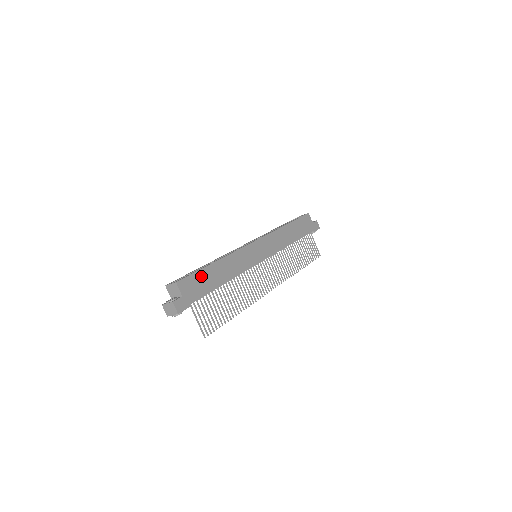
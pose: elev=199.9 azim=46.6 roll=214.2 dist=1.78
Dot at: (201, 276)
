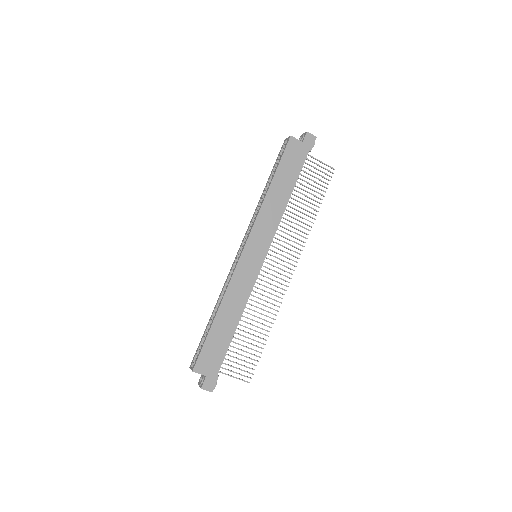
Dot at: (211, 343)
